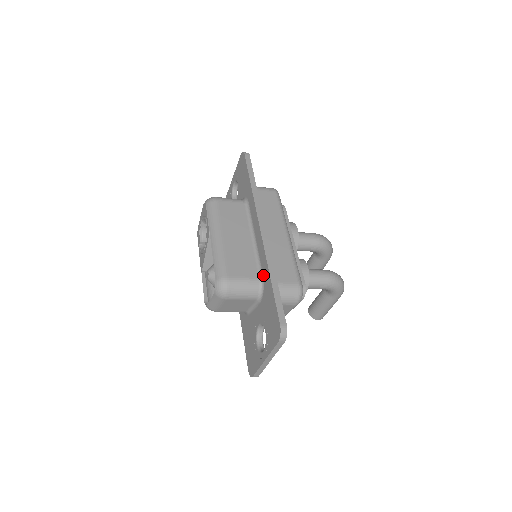
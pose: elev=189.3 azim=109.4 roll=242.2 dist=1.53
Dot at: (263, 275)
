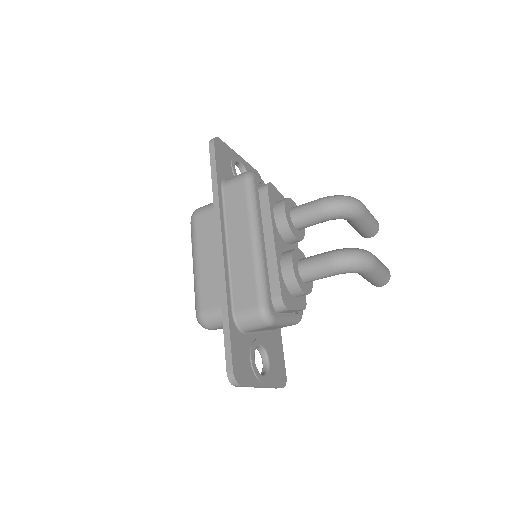
Dot at: occluded
